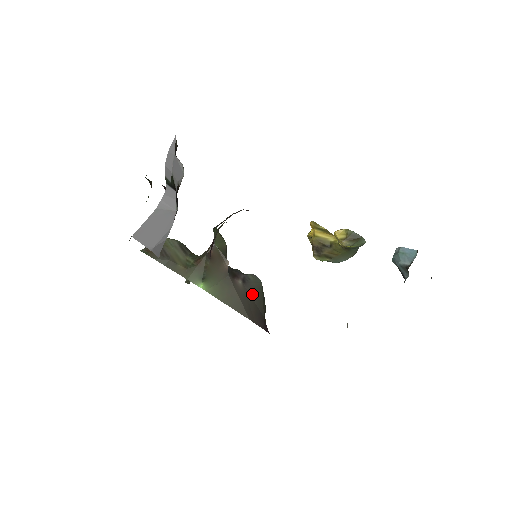
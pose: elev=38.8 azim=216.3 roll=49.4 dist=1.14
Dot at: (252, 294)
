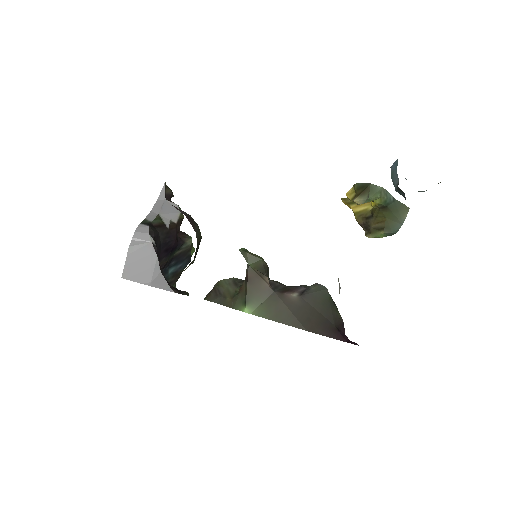
Dot at: (314, 304)
